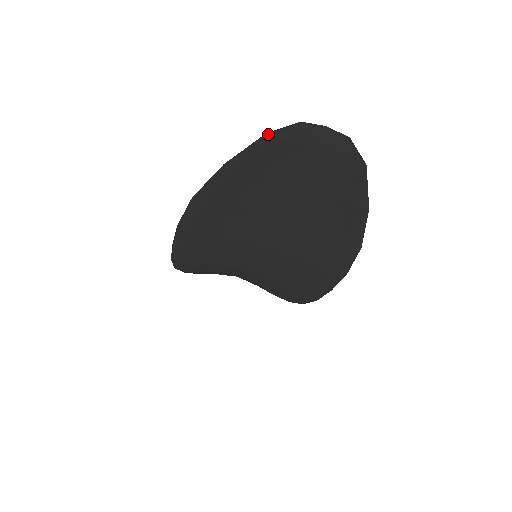
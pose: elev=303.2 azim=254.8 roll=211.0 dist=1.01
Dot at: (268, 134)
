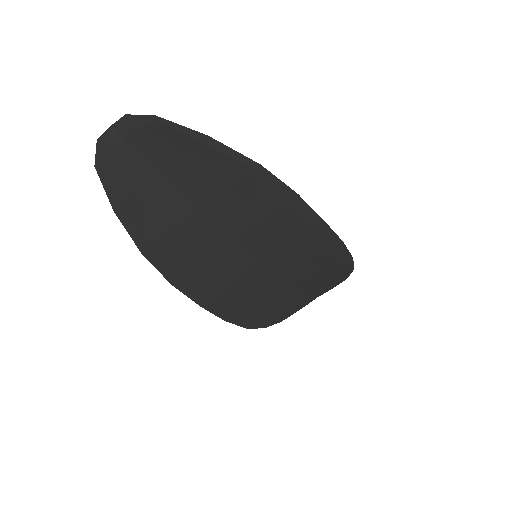
Dot at: (96, 166)
